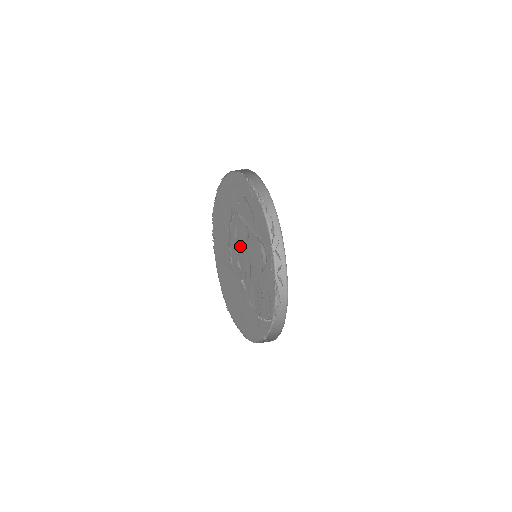
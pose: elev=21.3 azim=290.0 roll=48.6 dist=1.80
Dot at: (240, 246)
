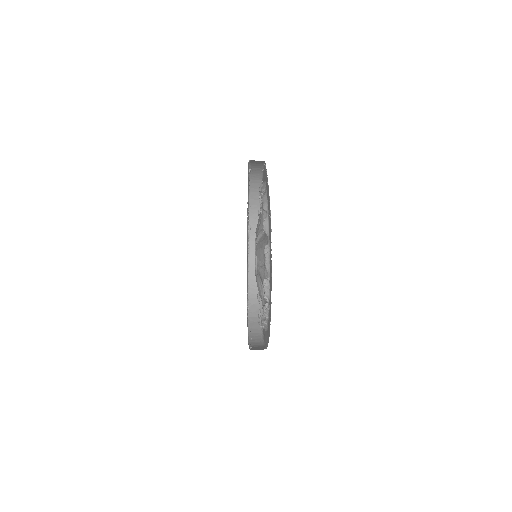
Dot at: occluded
